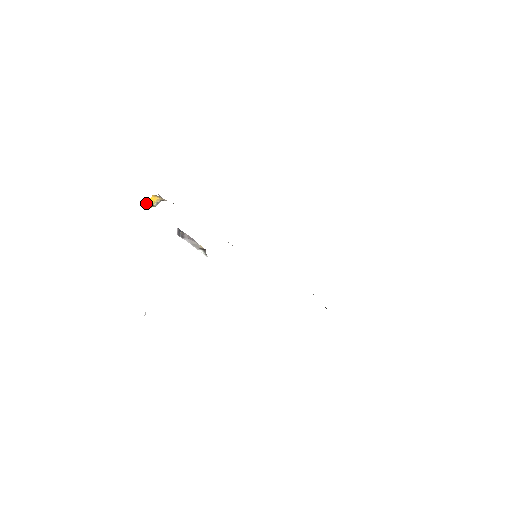
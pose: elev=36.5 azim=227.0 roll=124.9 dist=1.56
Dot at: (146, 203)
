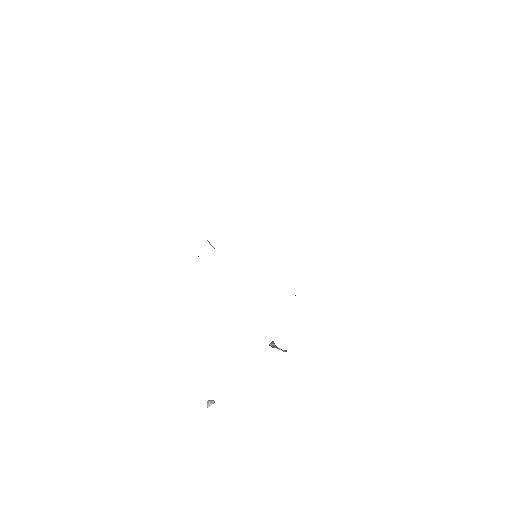
Dot at: occluded
